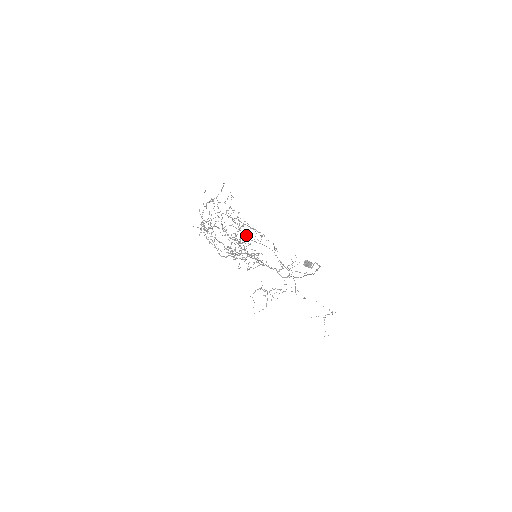
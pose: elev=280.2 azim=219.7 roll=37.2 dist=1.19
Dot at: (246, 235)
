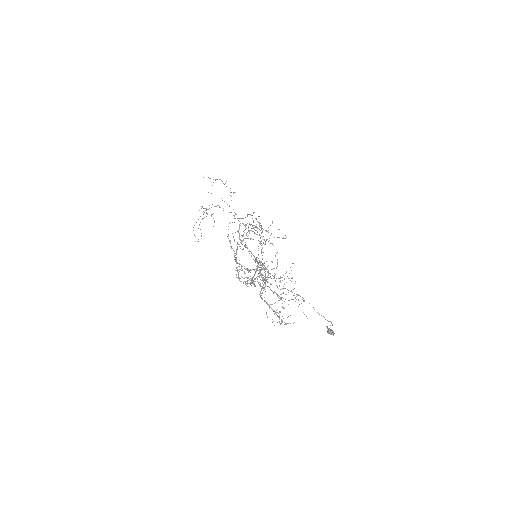
Dot at: (280, 281)
